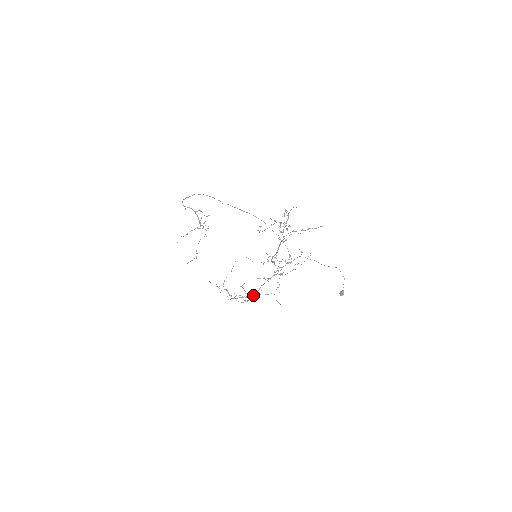
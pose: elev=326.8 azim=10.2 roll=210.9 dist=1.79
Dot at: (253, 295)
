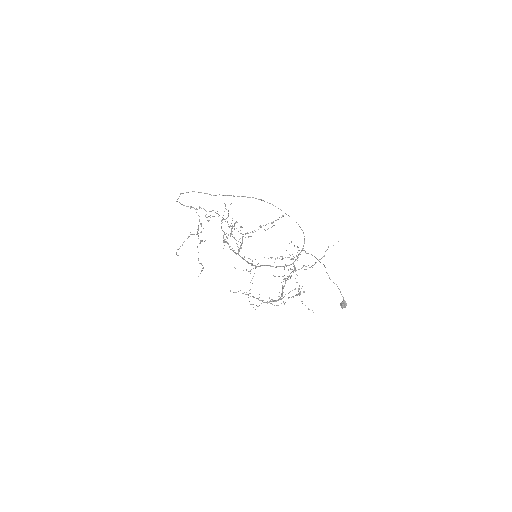
Dot at: (279, 299)
